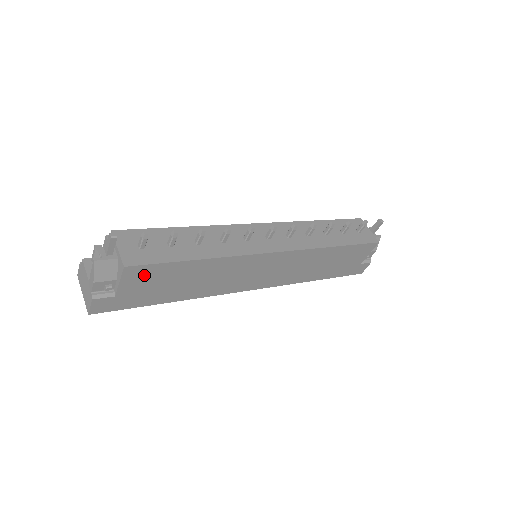
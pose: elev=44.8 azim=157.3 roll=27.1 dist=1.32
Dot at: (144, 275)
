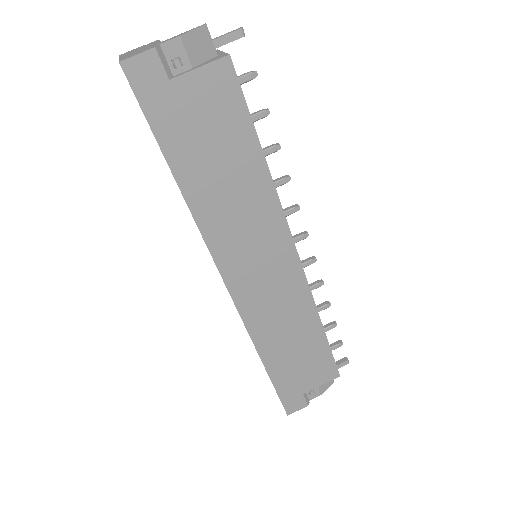
Dot at: (220, 95)
